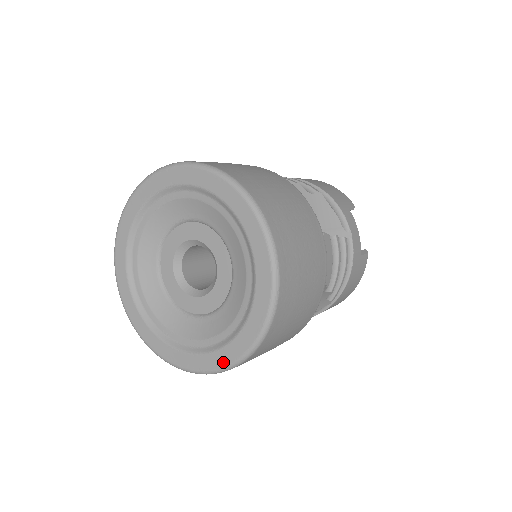
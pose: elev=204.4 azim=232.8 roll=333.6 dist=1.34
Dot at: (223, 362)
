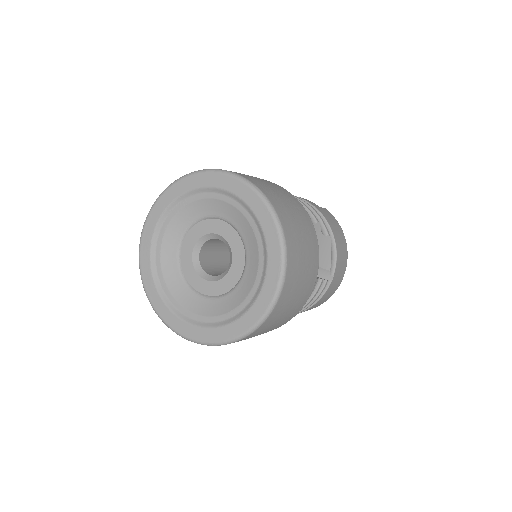
Dot at: (277, 269)
